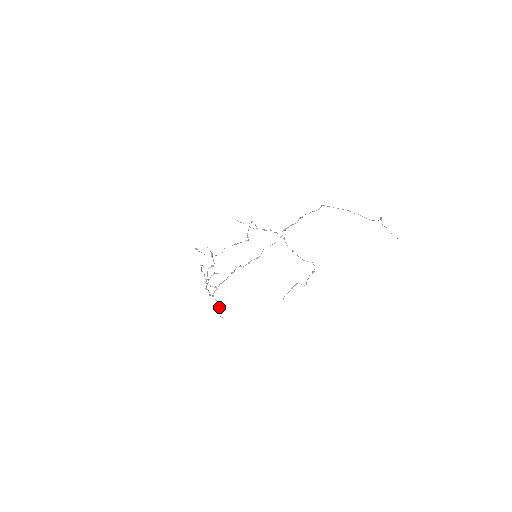
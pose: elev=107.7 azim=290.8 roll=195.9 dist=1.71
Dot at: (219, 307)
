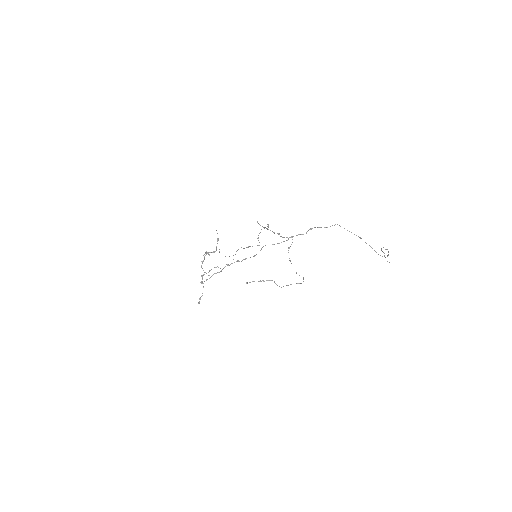
Dot at: (202, 295)
